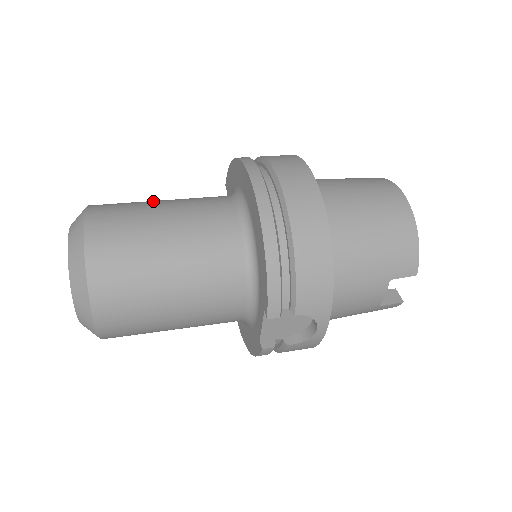
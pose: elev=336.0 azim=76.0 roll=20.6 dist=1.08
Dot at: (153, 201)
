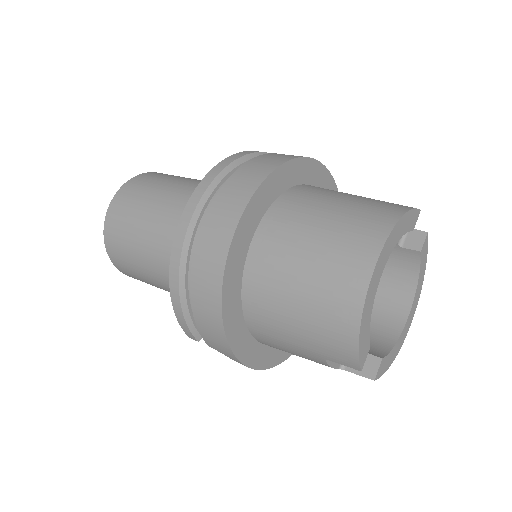
Dot at: (168, 185)
